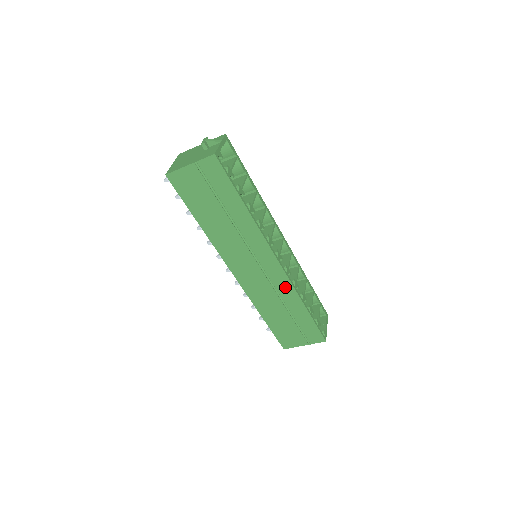
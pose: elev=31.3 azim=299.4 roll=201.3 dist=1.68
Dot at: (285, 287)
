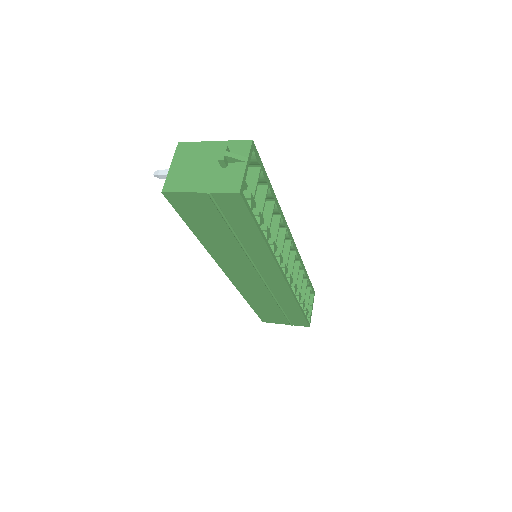
Dot at: (283, 294)
